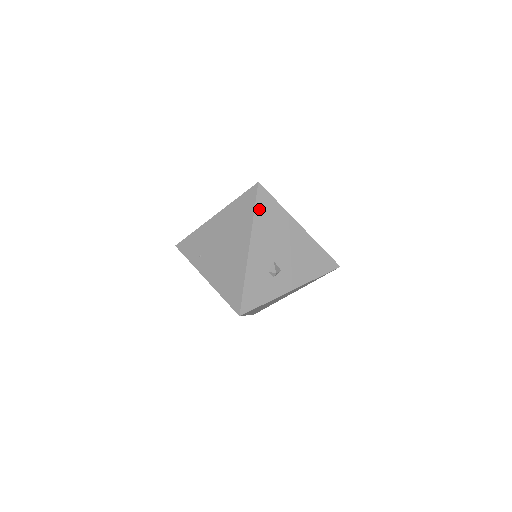
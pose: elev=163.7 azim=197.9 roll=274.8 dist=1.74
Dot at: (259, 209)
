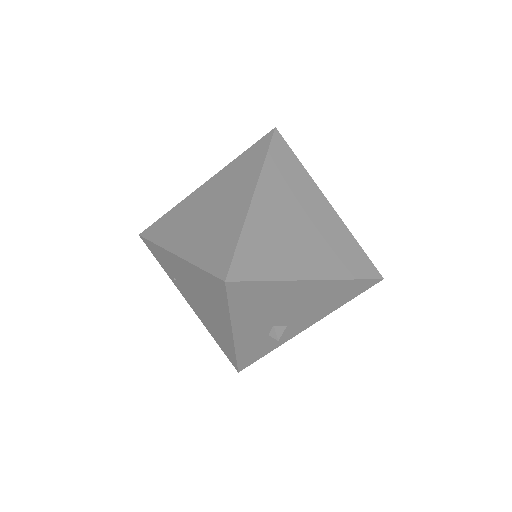
Dot at: (236, 303)
